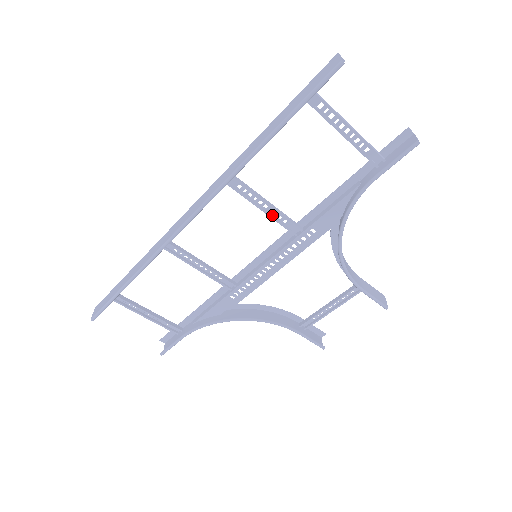
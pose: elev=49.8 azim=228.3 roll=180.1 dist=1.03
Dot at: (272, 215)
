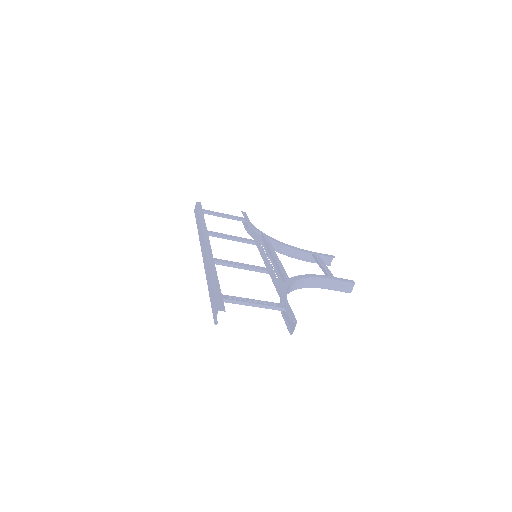
Dot at: (249, 265)
